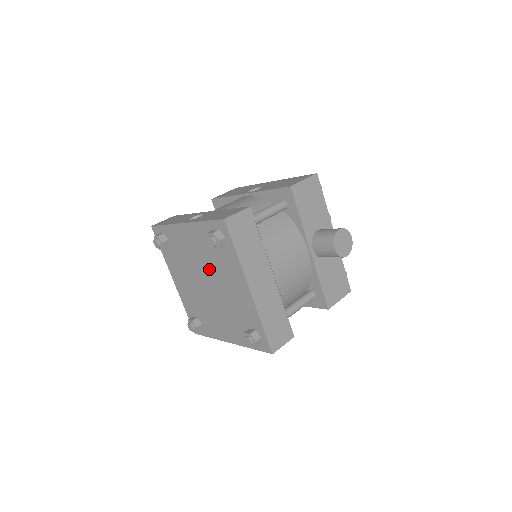
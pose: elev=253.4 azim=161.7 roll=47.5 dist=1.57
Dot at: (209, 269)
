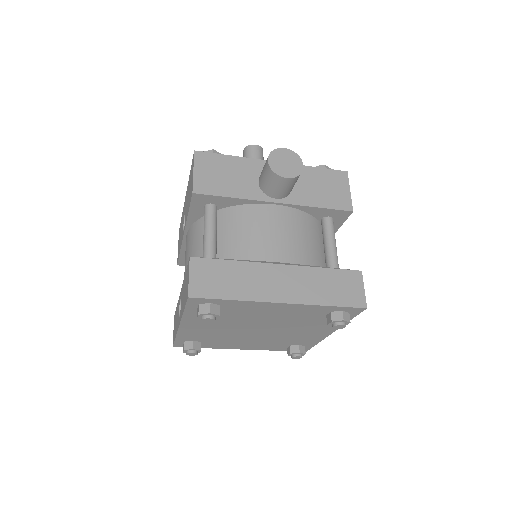
Dot at: (241, 324)
